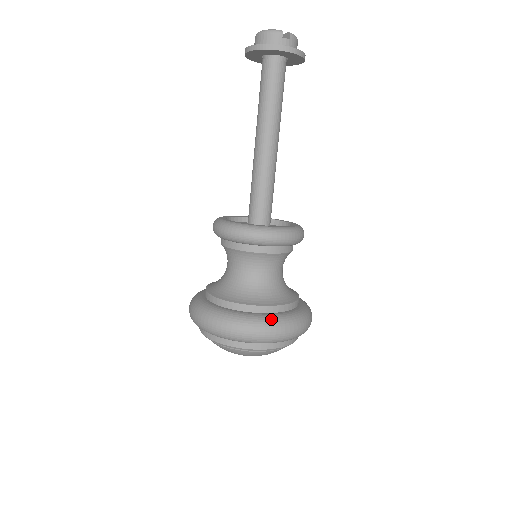
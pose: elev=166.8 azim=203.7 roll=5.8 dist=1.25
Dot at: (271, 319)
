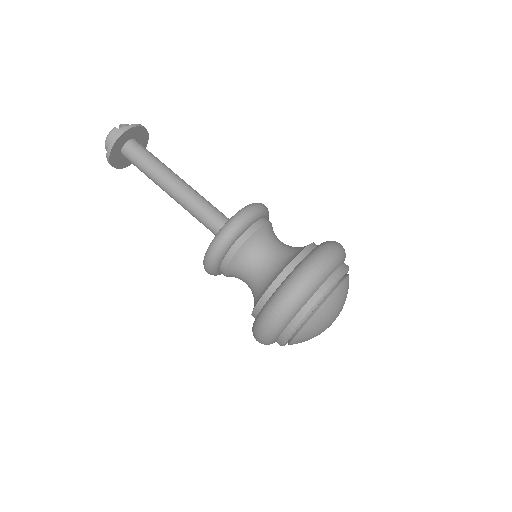
Dot at: (305, 260)
